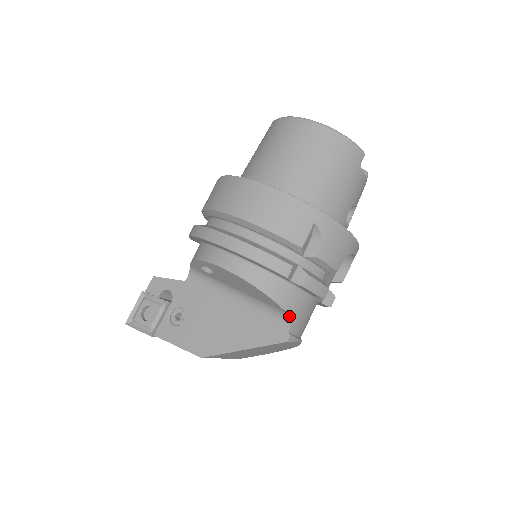
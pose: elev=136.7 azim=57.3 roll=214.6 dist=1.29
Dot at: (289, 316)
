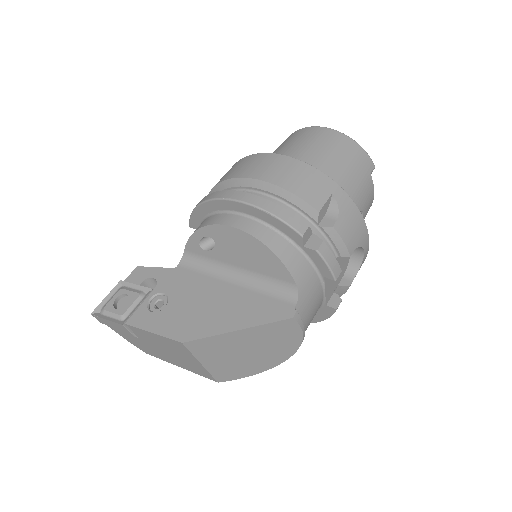
Dot at: (297, 289)
